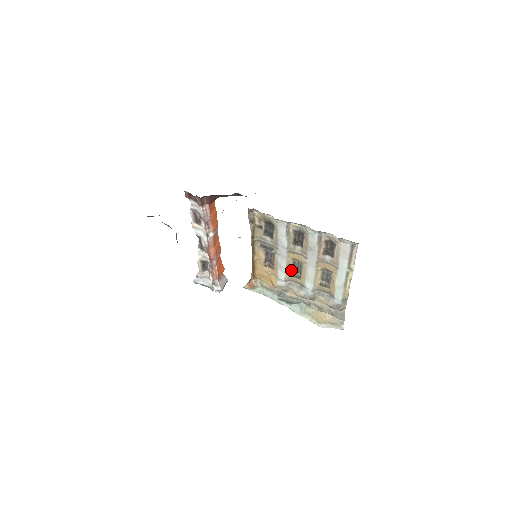
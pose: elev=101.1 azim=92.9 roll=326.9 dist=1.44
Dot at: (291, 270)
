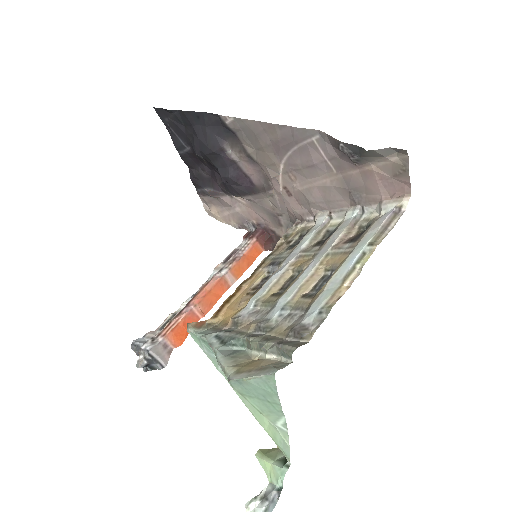
Dot at: (278, 290)
